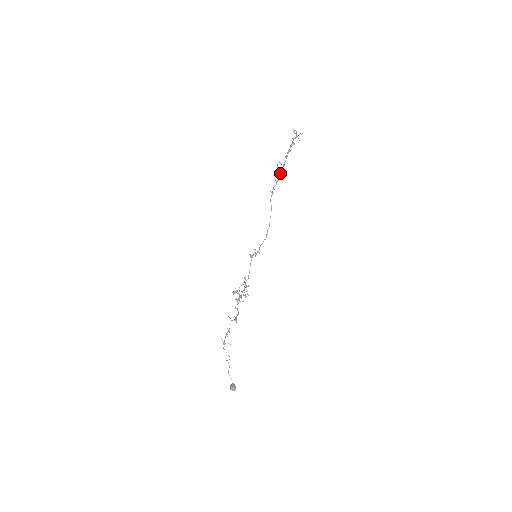
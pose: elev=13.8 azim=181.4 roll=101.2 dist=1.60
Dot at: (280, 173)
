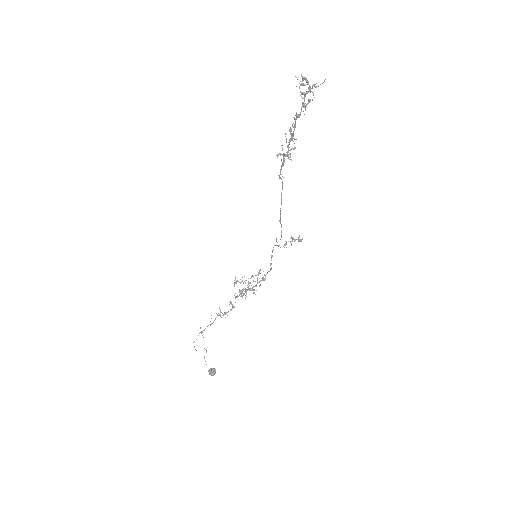
Dot at: (277, 154)
